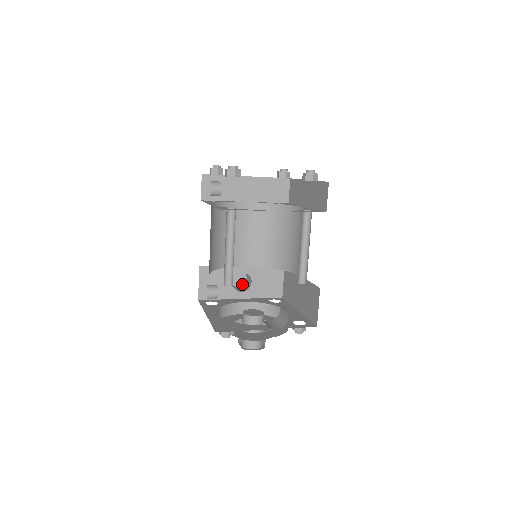
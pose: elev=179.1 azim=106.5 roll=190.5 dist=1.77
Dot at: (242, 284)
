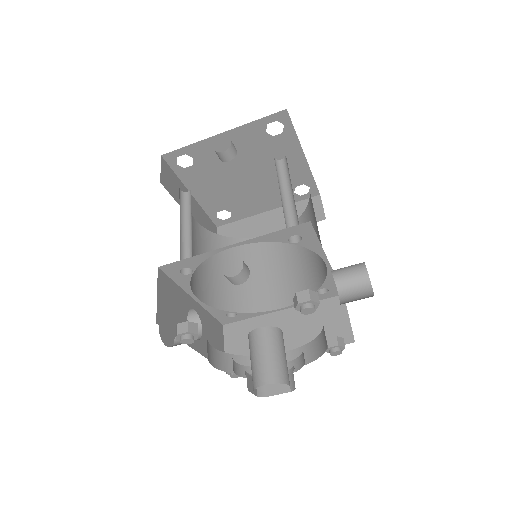
Dot at: (171, 345)
